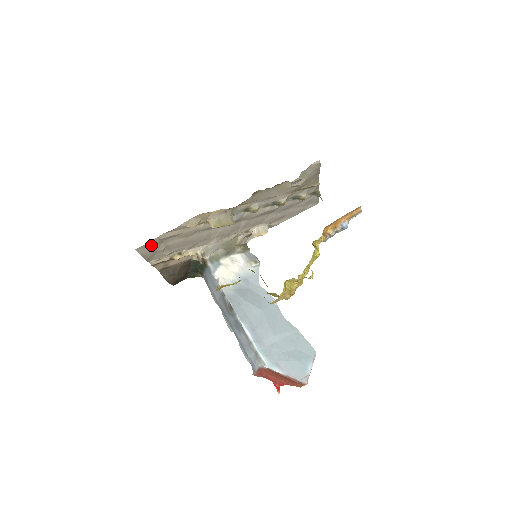
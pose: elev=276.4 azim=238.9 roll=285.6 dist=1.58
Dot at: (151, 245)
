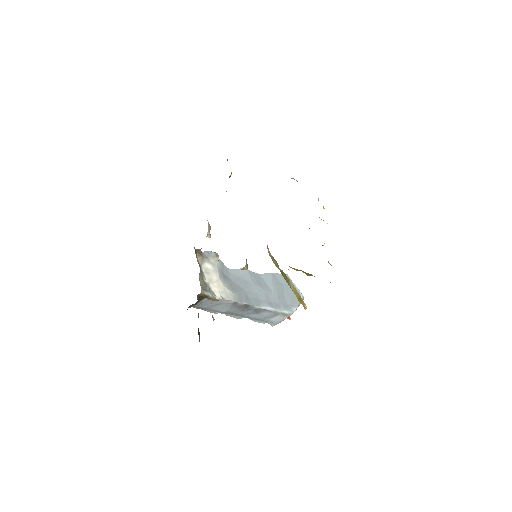
Dot at: occluded
